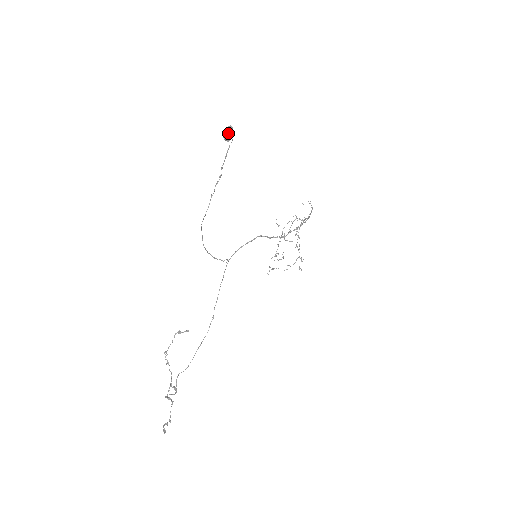
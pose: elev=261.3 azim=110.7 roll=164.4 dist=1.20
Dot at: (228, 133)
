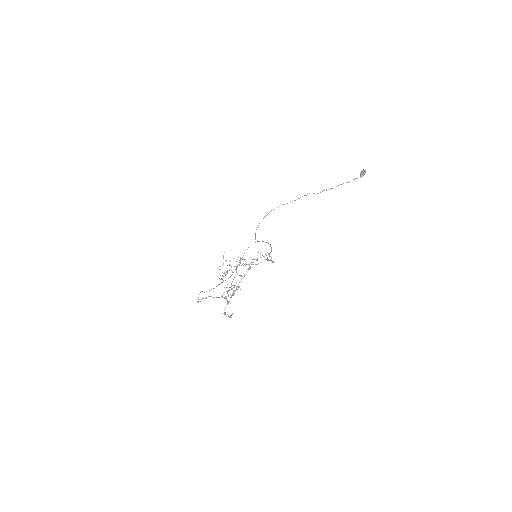
Dot at: (365, 172)
